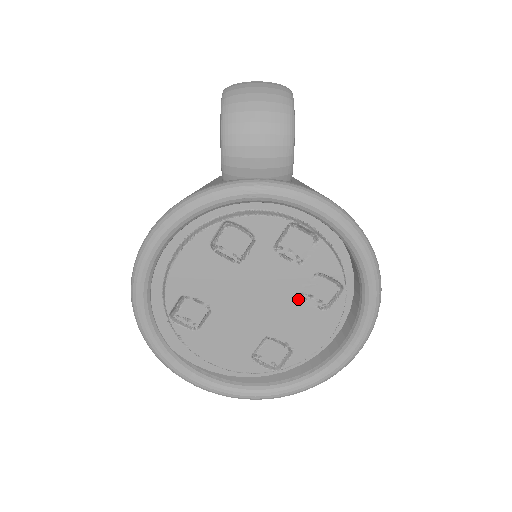
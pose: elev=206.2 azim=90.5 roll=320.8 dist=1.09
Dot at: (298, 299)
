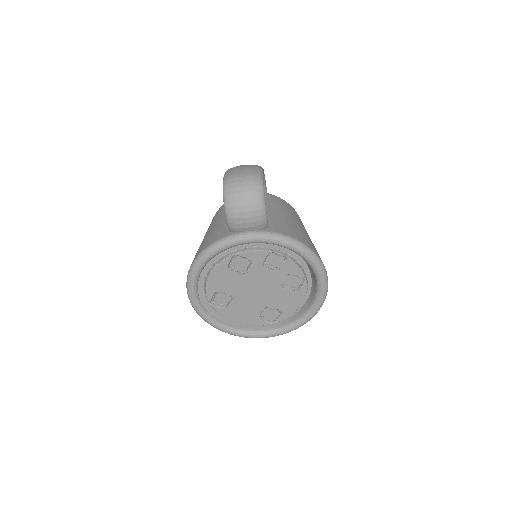
Dot at: (280, 288)
